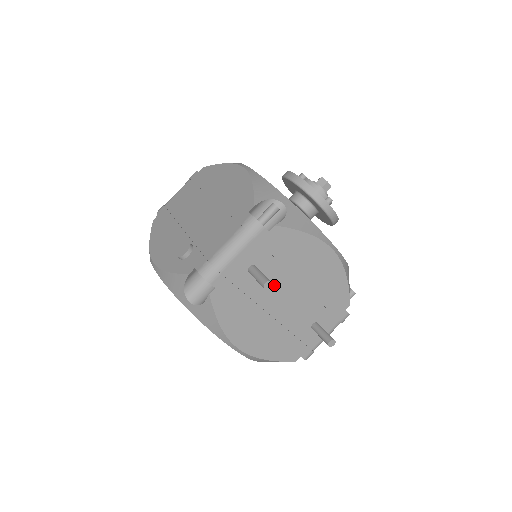
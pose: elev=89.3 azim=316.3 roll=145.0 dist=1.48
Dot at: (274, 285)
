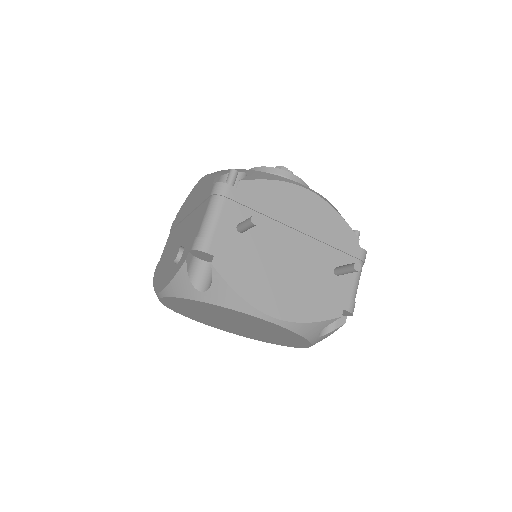
Dot at: (271, 239)
